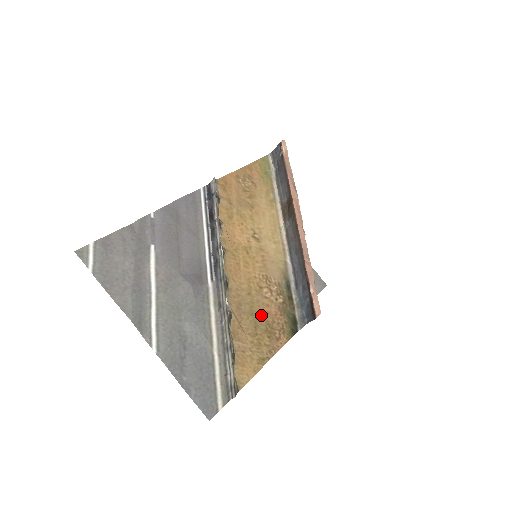
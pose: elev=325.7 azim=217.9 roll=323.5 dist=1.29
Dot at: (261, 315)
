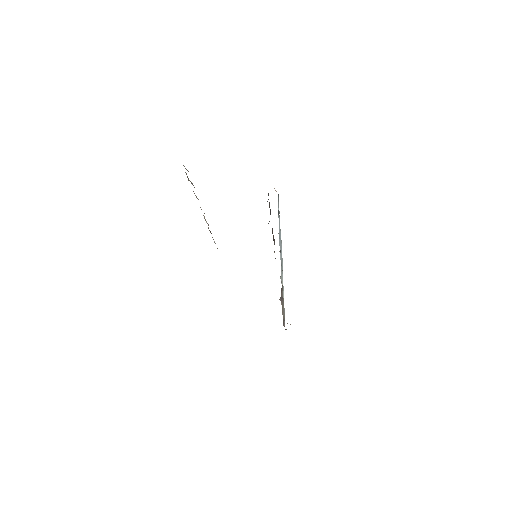
Dot at: occluded
